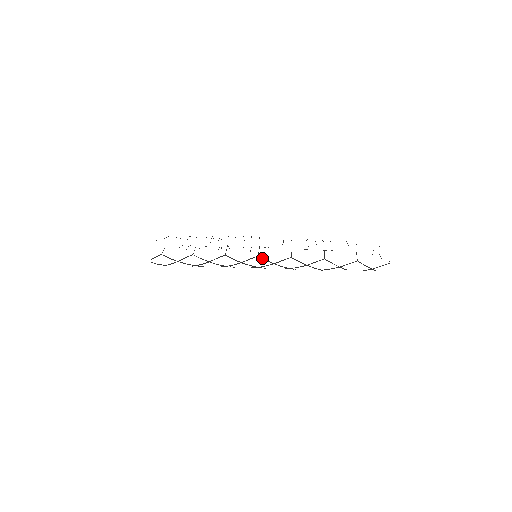
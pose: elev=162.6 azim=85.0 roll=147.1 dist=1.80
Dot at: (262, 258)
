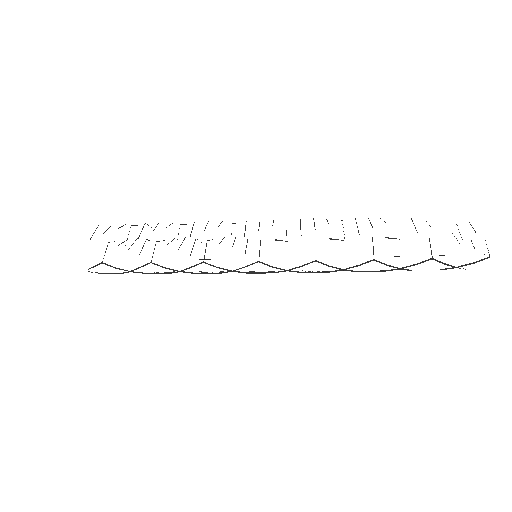
Dot at: (266, 264)
